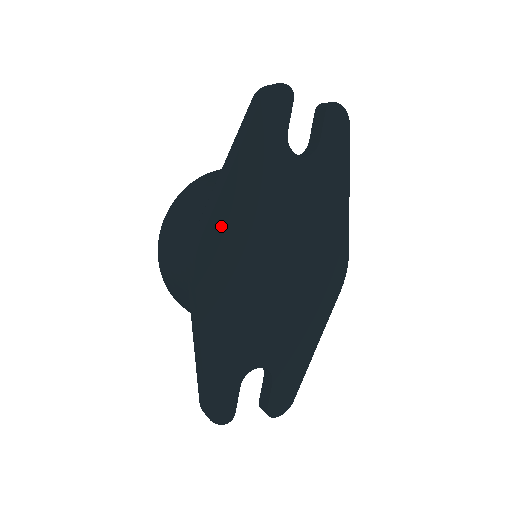
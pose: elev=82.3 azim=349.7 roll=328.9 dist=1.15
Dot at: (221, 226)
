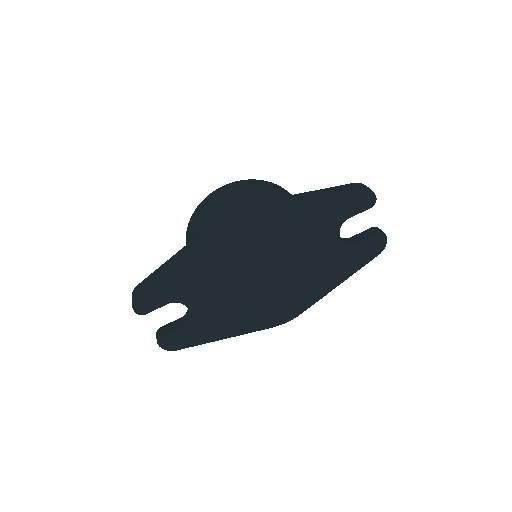
Dot at: (267, 216)
